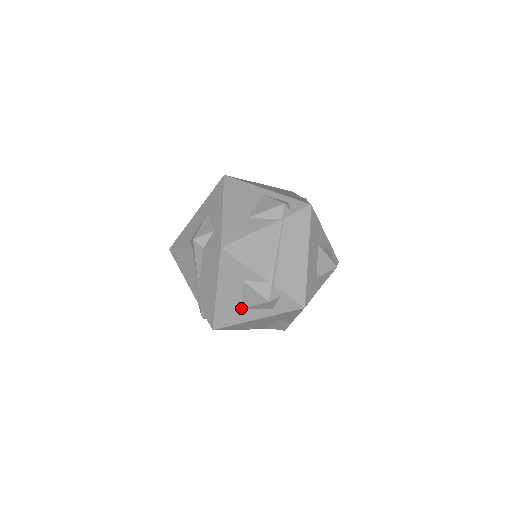
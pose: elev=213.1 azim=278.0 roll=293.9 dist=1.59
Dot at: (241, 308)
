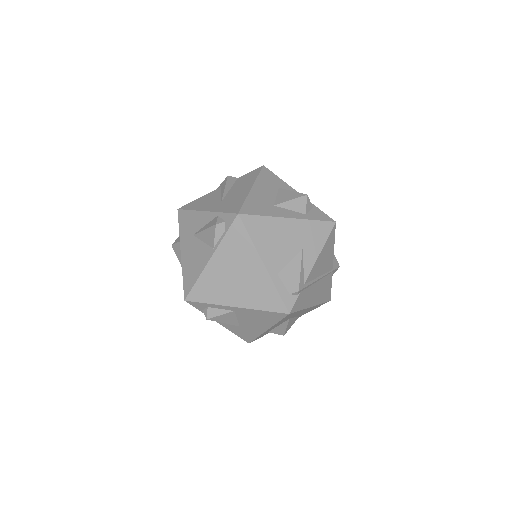
Dot at: (274, 205)
